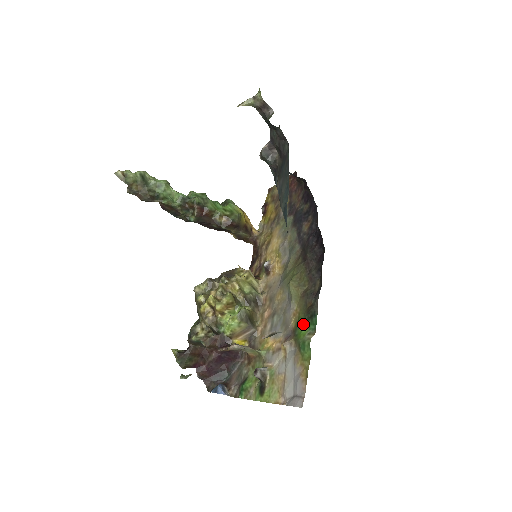
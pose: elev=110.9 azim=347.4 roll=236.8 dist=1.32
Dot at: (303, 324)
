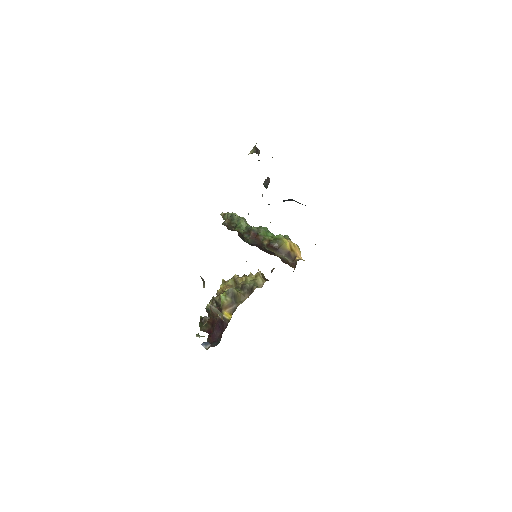
Dot at: occluded
